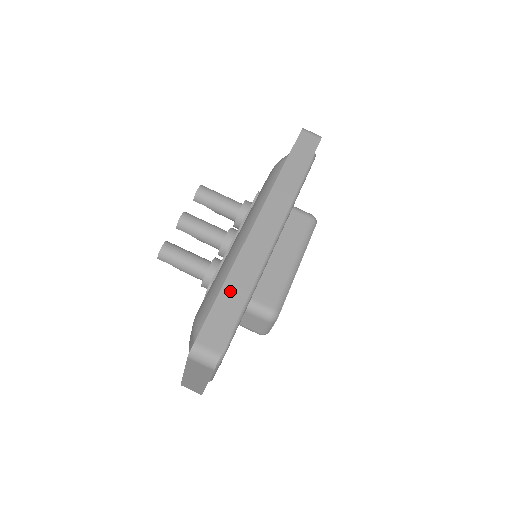
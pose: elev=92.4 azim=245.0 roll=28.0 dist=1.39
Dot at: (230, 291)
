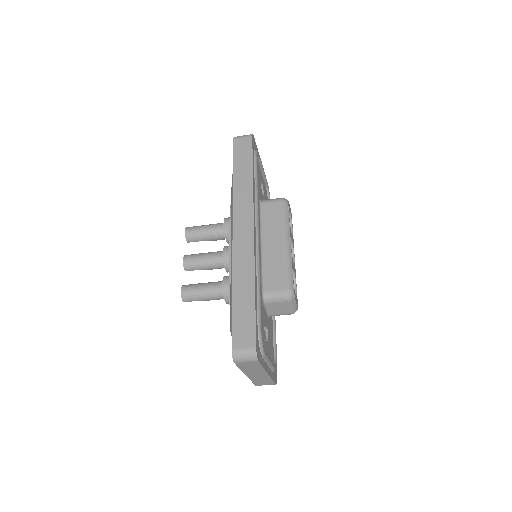
Dot at: (239, 297)
